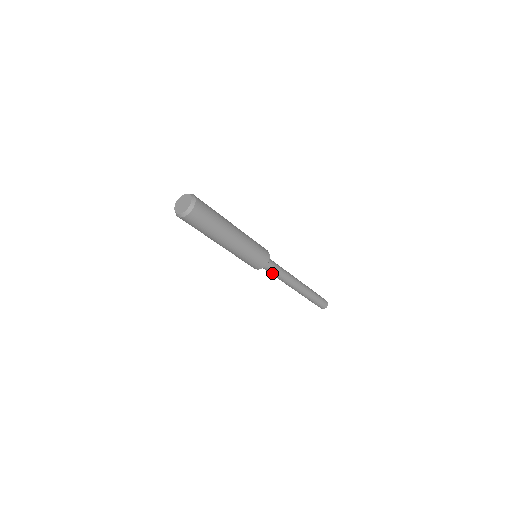
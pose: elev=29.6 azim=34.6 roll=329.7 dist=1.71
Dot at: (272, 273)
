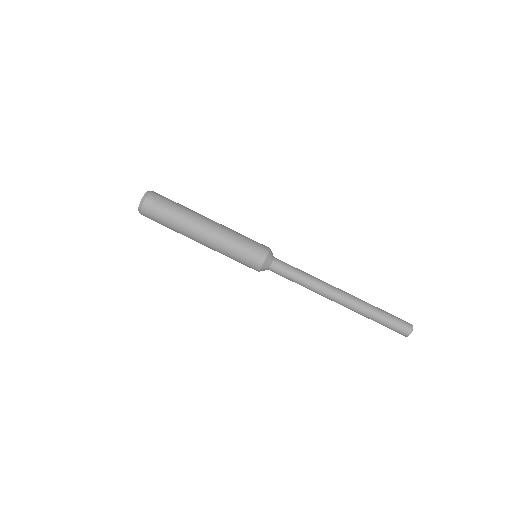
Dot at: (286, 277)
